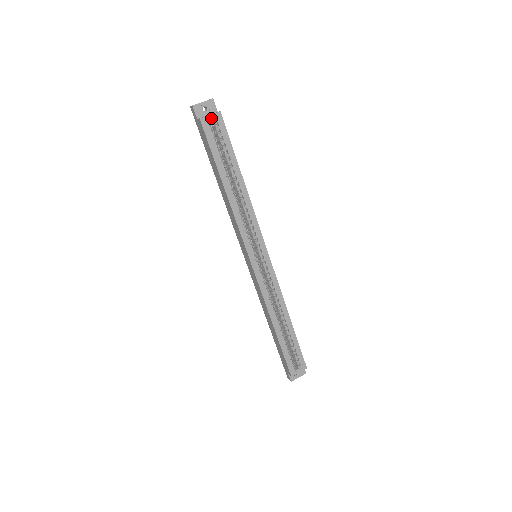
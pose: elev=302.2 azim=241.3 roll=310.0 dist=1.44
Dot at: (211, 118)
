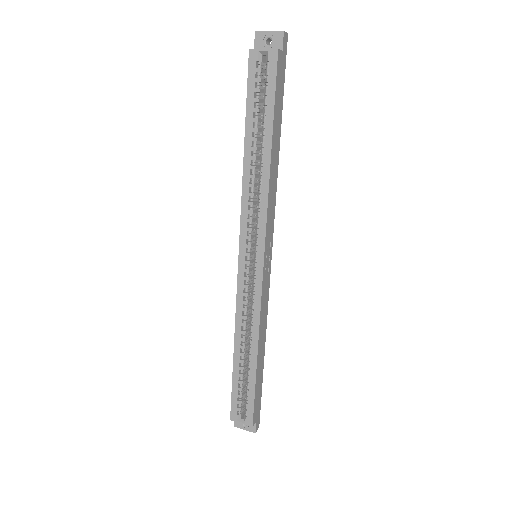
Dot at: (265, 54)
